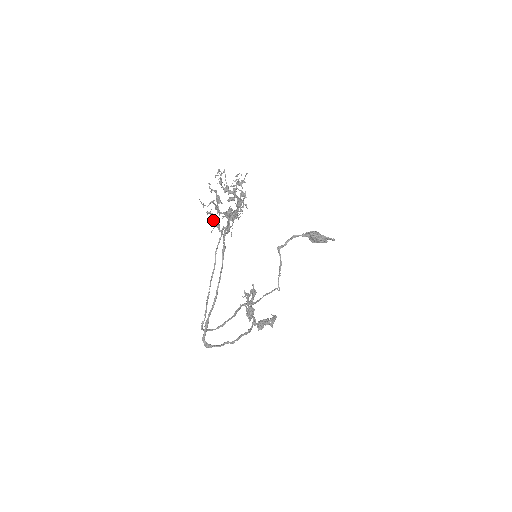
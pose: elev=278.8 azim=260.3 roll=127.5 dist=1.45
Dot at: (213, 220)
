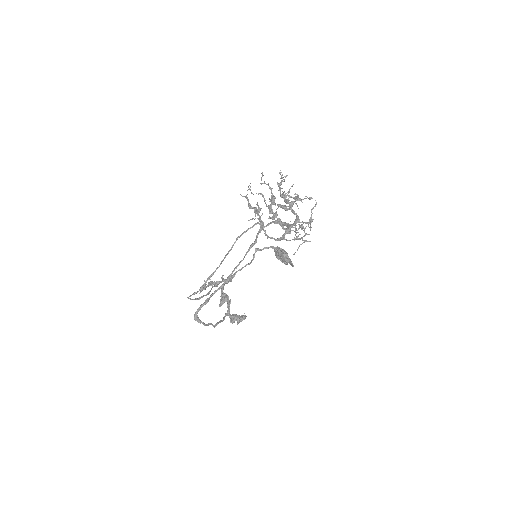
Dot at: occluded
